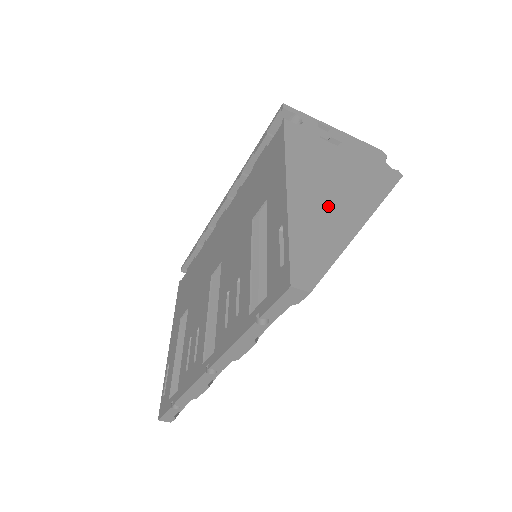
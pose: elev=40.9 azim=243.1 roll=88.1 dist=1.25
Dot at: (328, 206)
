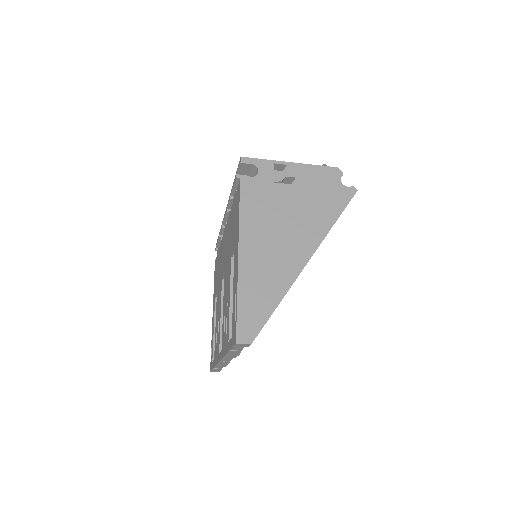
Dot at: (274, 258)
